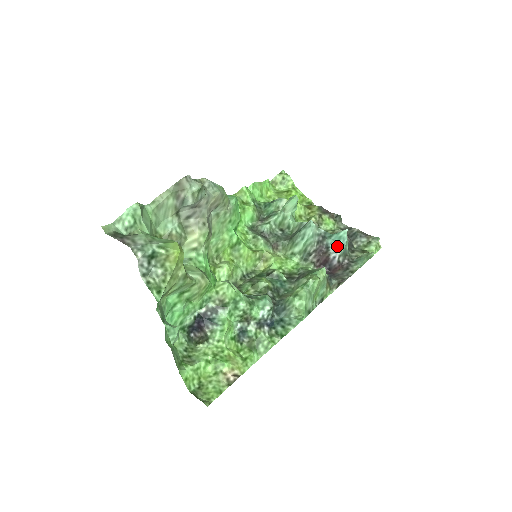
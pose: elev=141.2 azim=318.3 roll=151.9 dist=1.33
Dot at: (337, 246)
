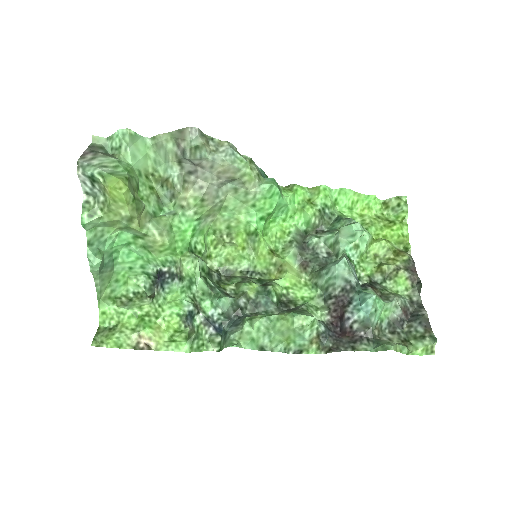
Dot at: (358, 308)
